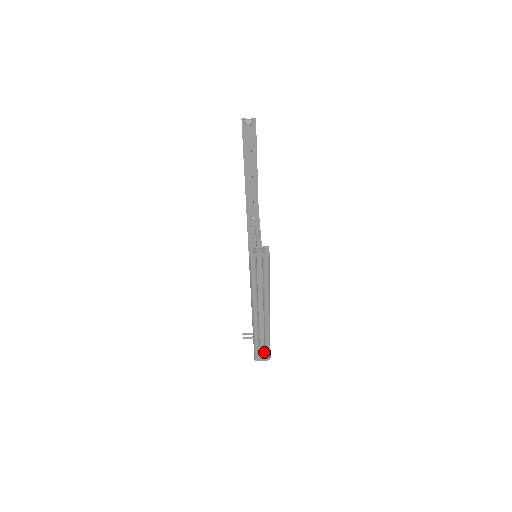
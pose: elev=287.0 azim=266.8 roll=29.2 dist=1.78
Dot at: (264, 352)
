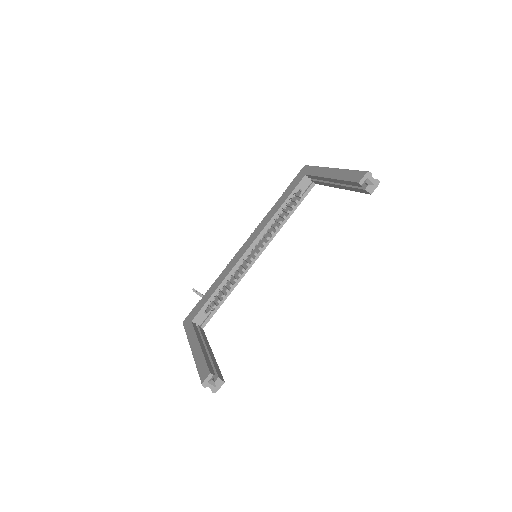
Dot at: occluded
